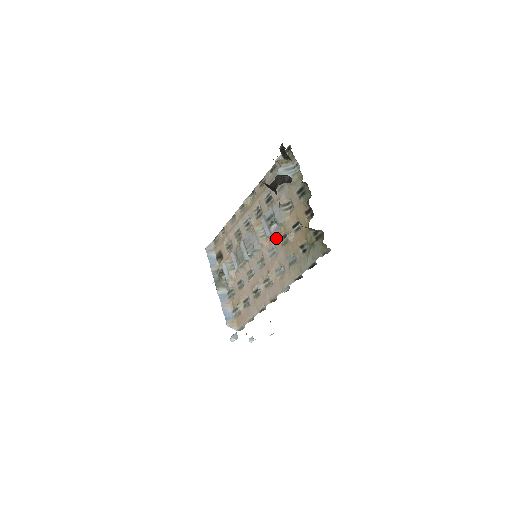
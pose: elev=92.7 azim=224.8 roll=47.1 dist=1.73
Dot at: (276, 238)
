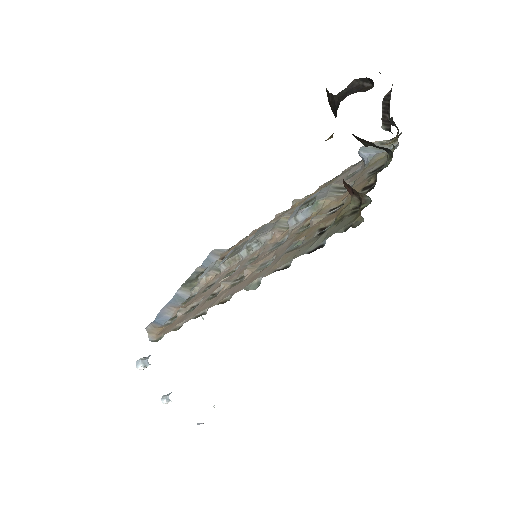
Dot at: (297, 226)
